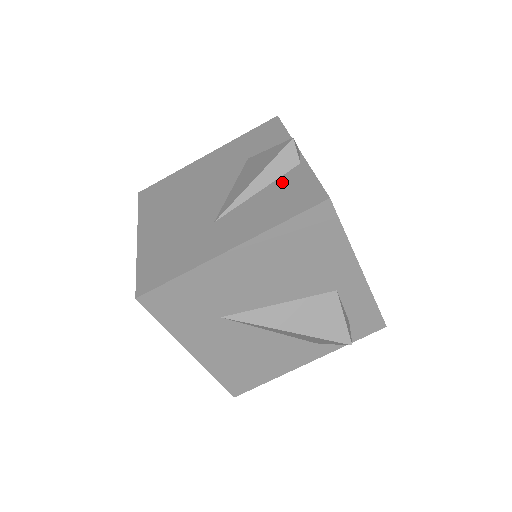
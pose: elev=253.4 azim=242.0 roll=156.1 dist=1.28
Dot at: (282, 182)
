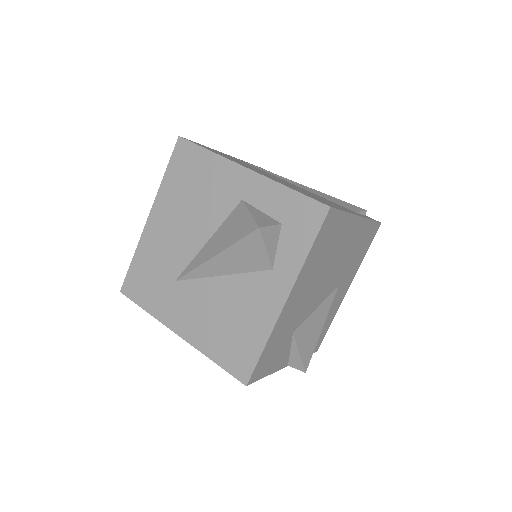
Dot at: occluded
